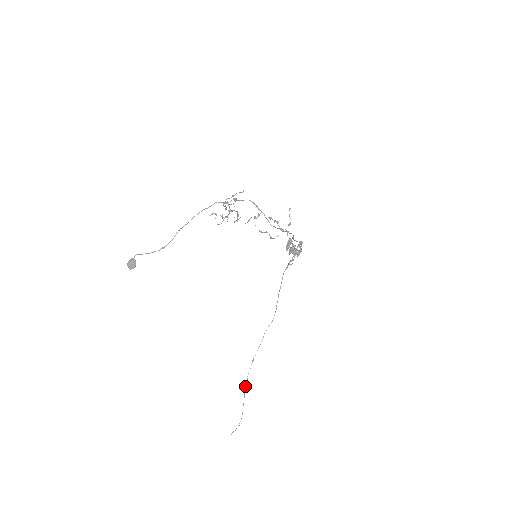
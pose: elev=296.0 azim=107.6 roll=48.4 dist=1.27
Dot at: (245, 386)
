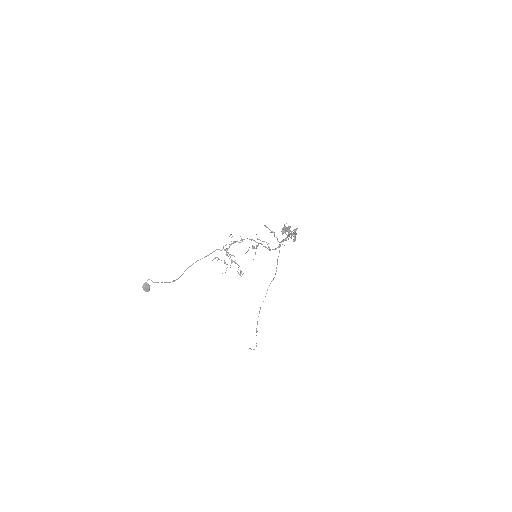
Dot at: occluded
